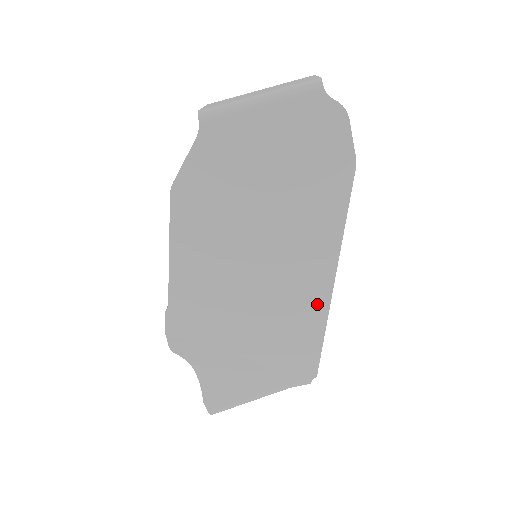
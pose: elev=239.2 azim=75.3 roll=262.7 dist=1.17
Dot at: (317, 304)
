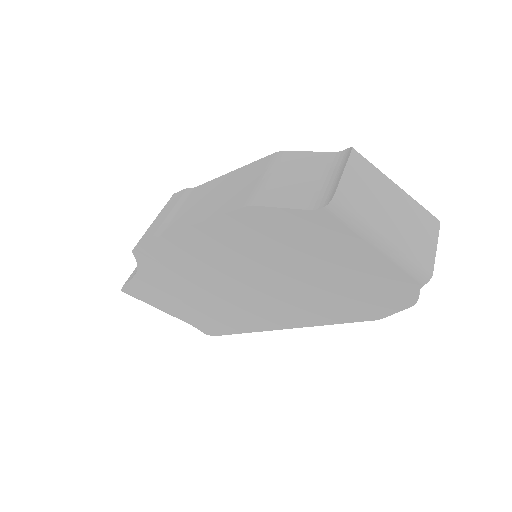
Dot at: (258, 324)
